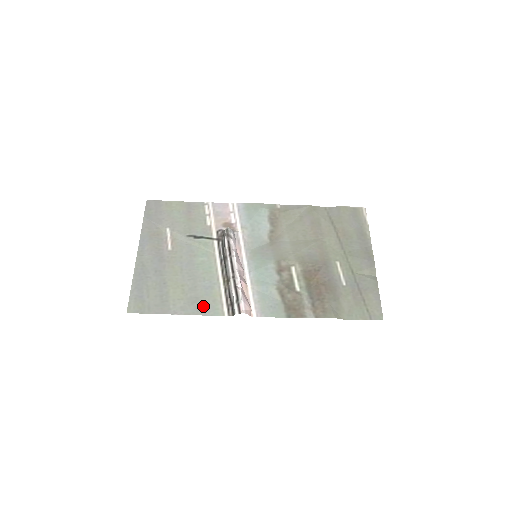
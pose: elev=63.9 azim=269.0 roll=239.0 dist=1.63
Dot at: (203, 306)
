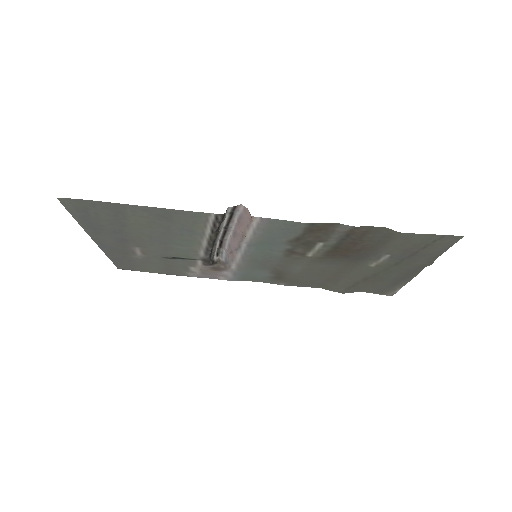
Dot at: (177, 216)
